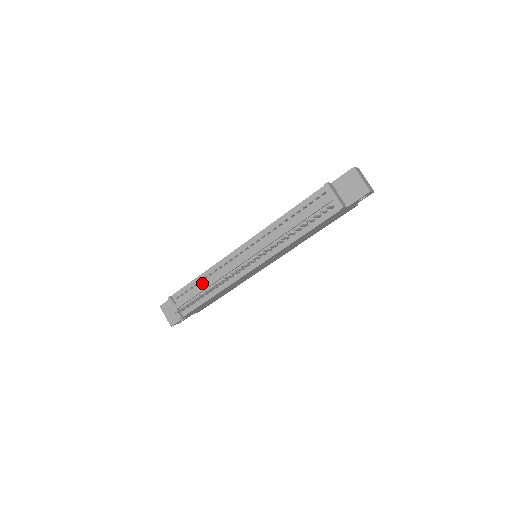
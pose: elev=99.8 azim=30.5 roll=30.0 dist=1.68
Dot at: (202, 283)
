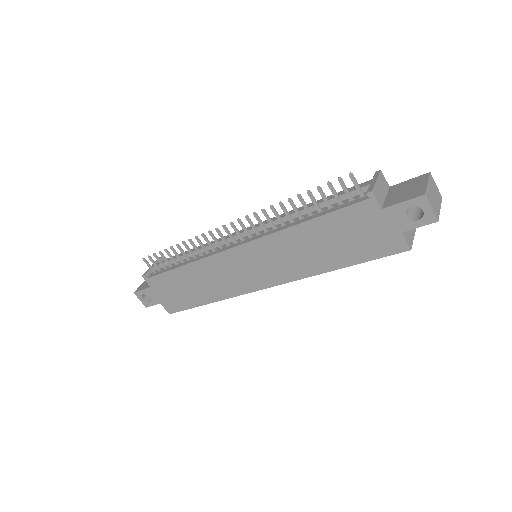
Dot at: occluded
